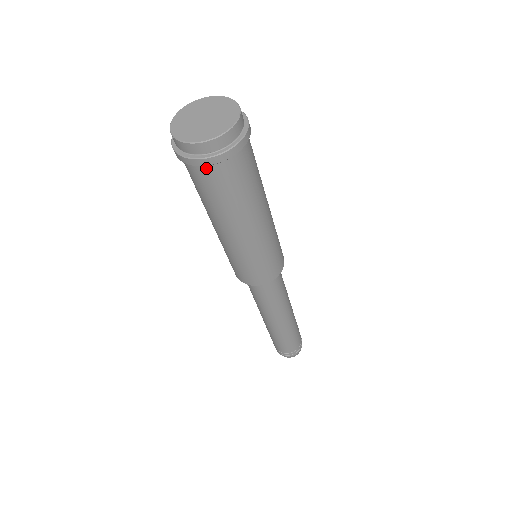
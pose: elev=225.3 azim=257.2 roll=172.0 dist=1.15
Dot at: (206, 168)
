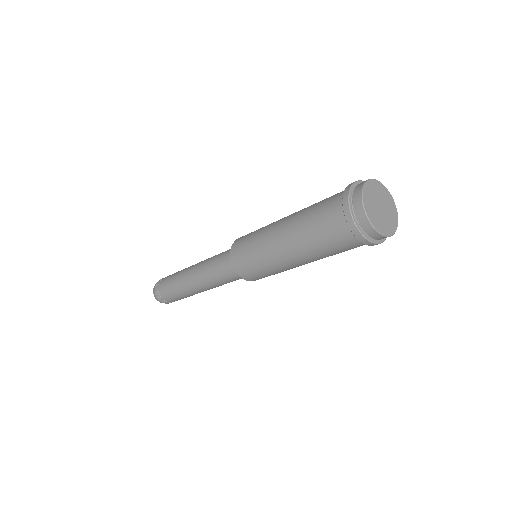
Dot at: (354, 238)
